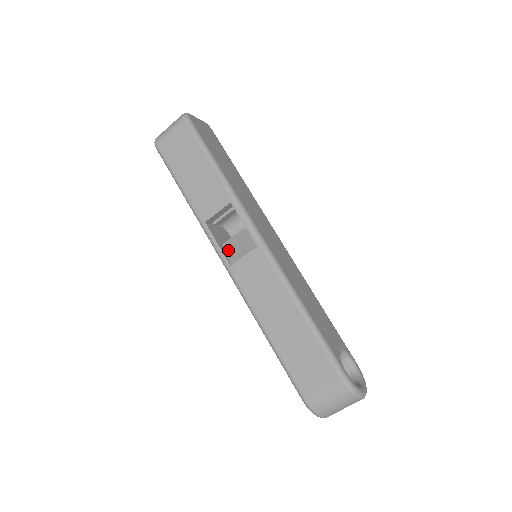
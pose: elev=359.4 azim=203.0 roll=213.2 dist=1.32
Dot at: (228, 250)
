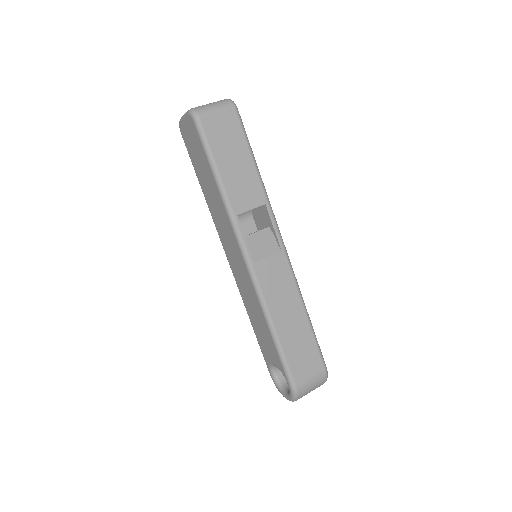
Dot at: occluded
